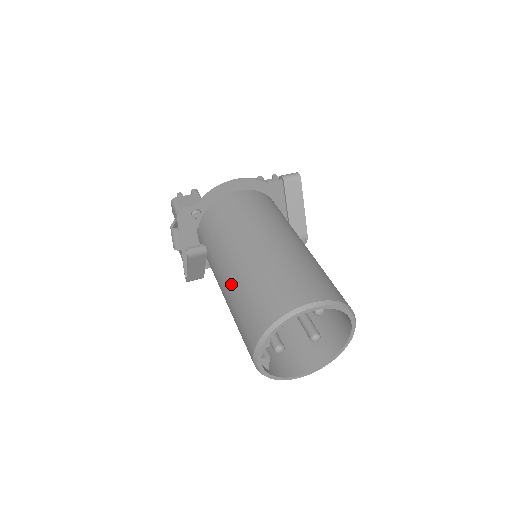
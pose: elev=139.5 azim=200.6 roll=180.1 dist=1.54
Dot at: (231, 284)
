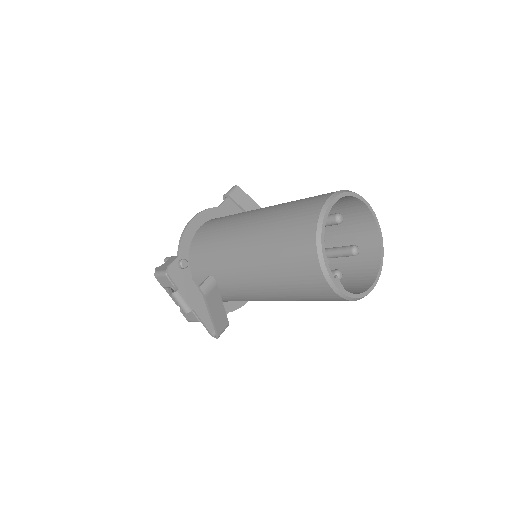
Dot at: (257, 263)
